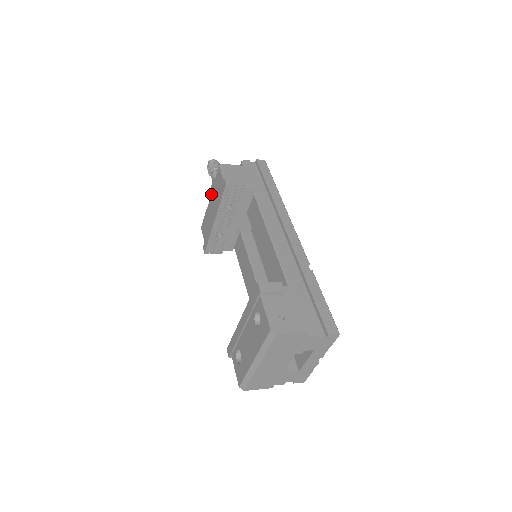
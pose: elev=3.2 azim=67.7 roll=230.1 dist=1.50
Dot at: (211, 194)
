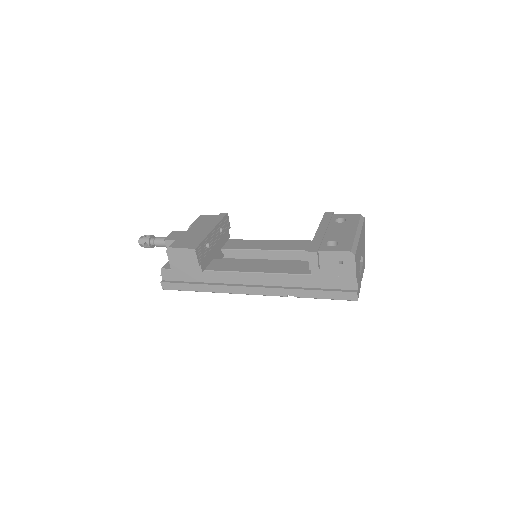
Dot at: (190, 227)
